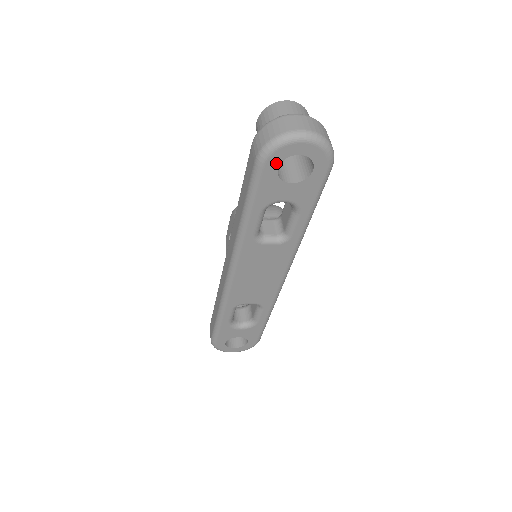
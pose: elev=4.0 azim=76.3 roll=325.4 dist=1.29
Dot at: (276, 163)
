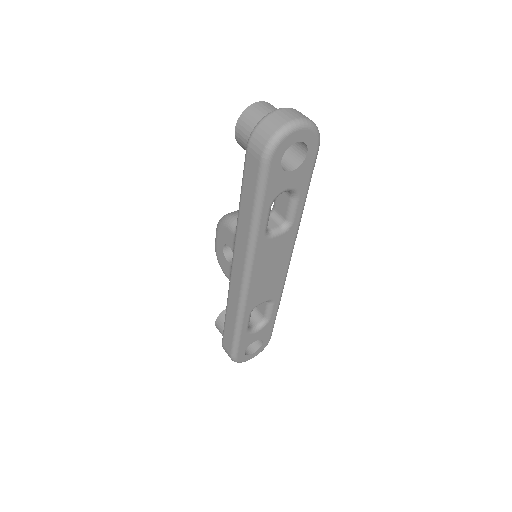
Dot at: (280, 156)
